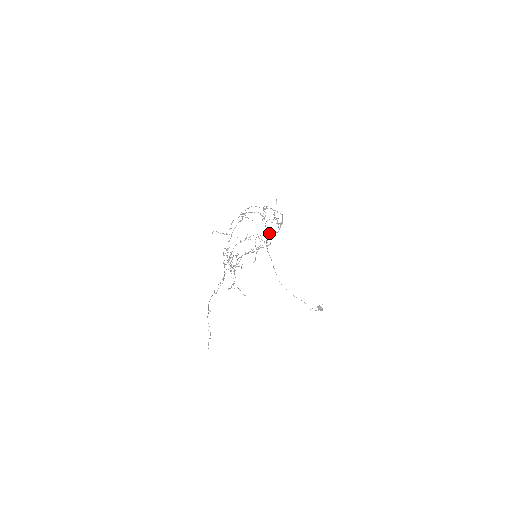
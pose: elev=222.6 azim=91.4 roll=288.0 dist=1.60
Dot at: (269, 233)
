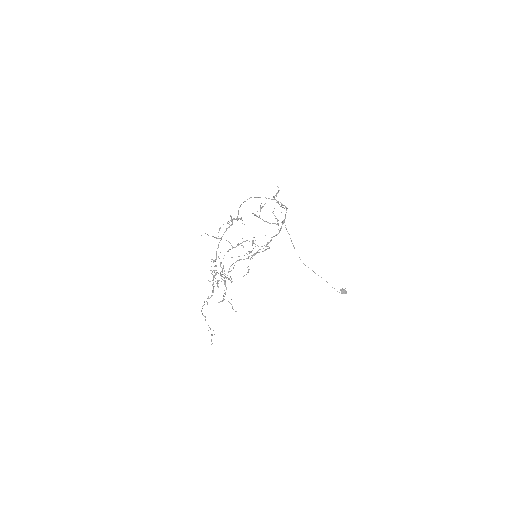
Dot at: occluded
